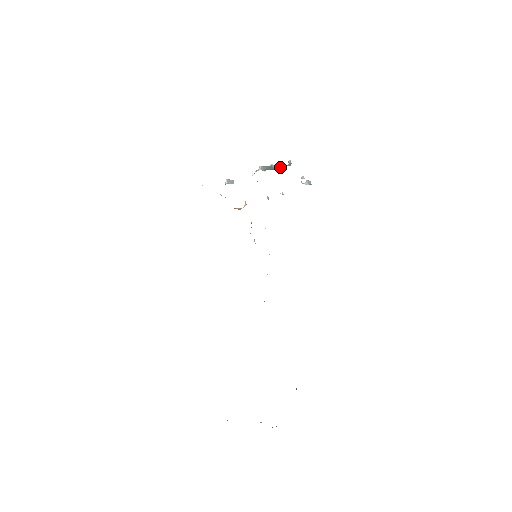
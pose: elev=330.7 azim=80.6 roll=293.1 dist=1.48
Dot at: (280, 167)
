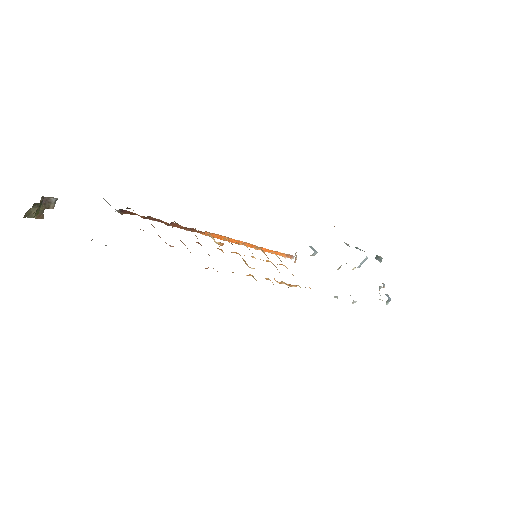
Dot at: (364, 251)
